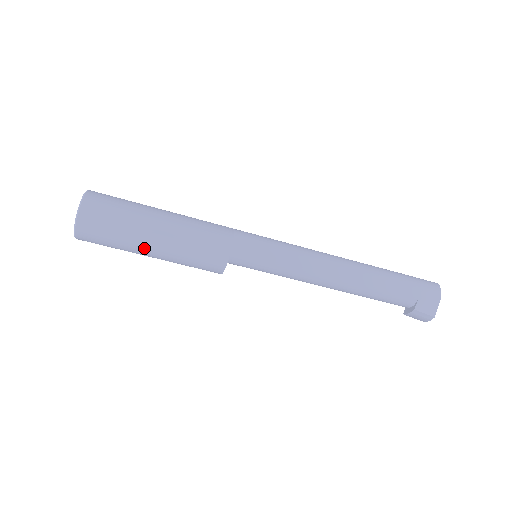
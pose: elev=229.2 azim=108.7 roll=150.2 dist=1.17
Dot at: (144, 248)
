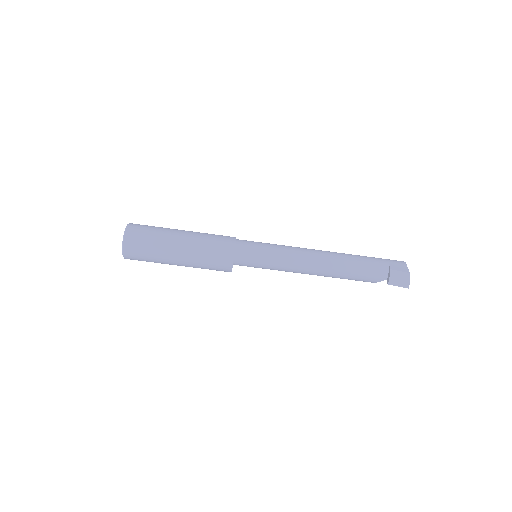
Dot at: (174, 242)
